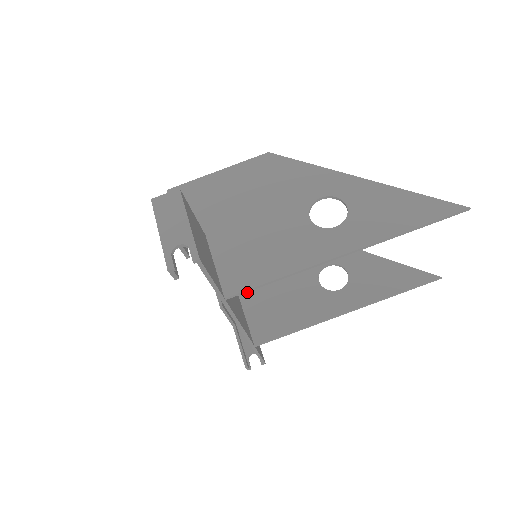
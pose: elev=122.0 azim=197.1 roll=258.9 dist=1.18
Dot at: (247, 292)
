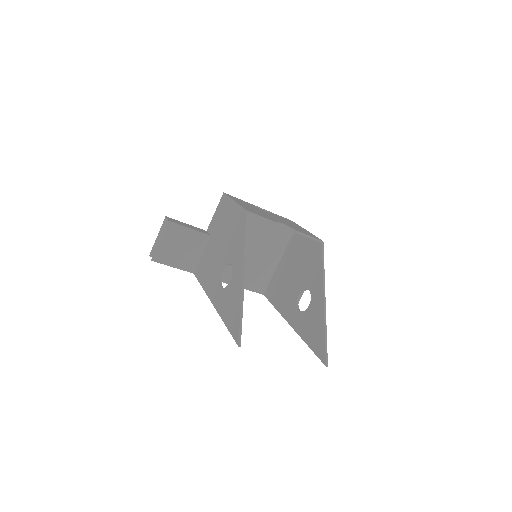
Dot at: (282, 264)
